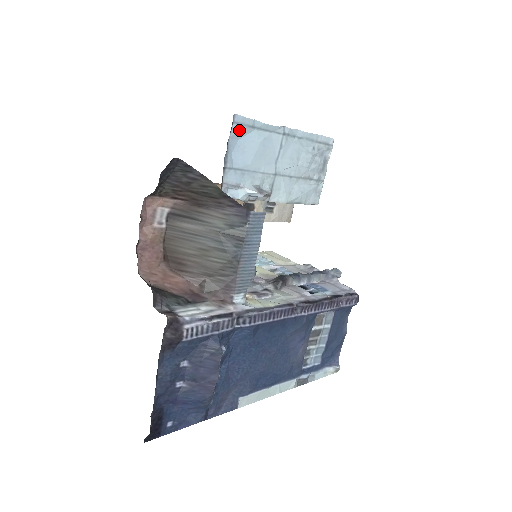
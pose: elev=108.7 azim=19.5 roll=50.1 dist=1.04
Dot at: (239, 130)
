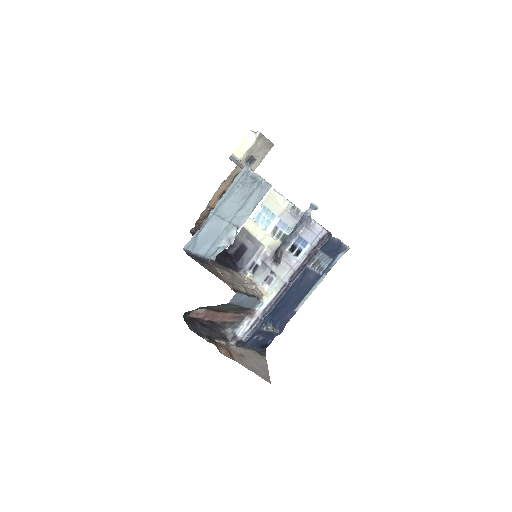
Dot at: (192, 246)
